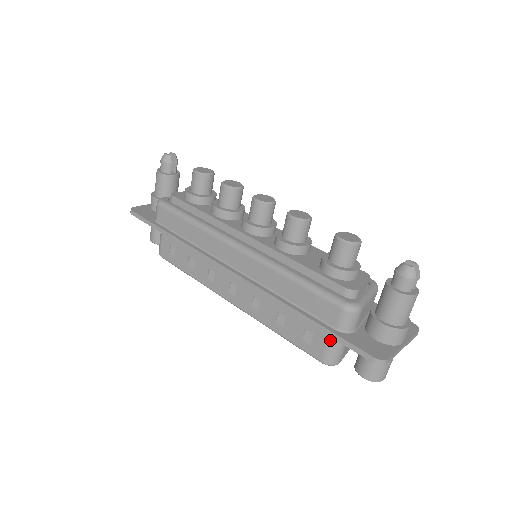
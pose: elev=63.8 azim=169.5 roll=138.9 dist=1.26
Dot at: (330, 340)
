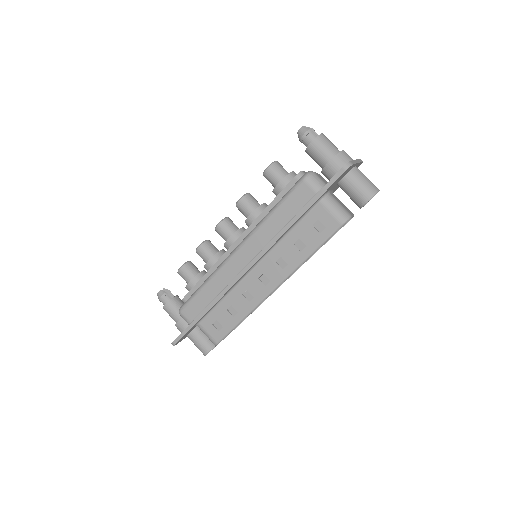
Dot at: (326, 207)
